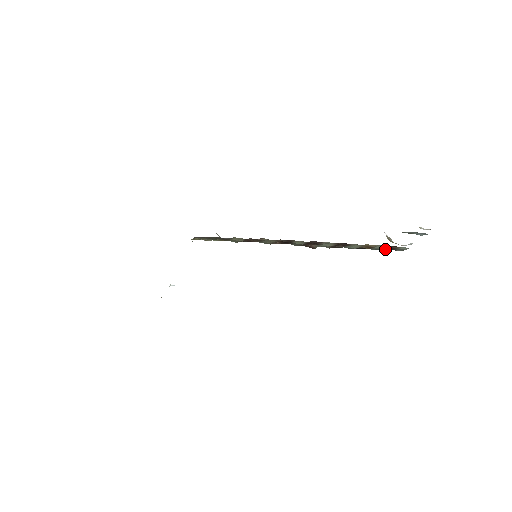
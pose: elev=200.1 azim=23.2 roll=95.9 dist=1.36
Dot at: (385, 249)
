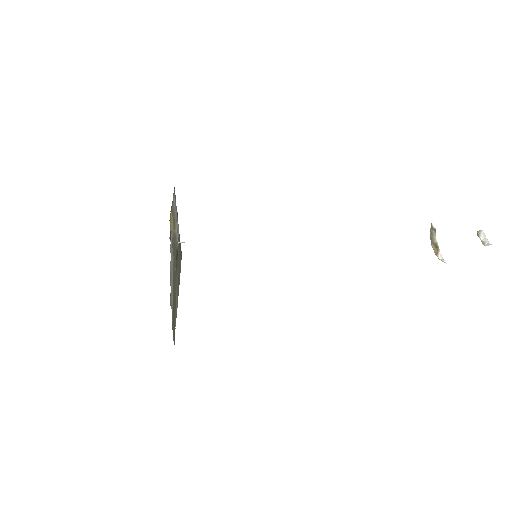
Dot at: occluded
